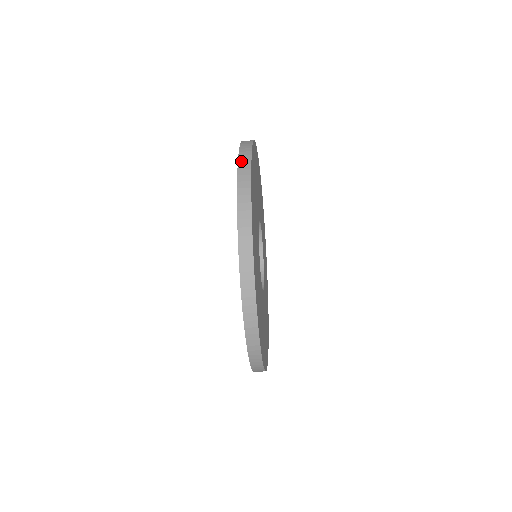
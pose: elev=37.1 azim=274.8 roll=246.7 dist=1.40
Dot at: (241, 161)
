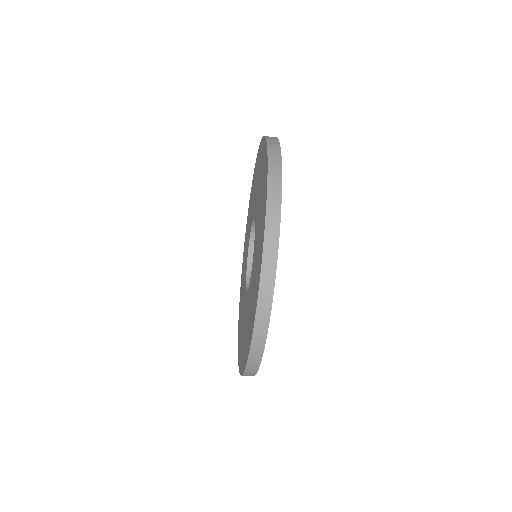
Dot at: (268, 136)
